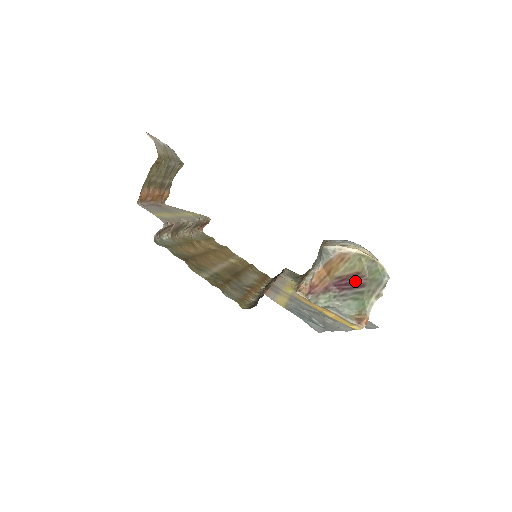
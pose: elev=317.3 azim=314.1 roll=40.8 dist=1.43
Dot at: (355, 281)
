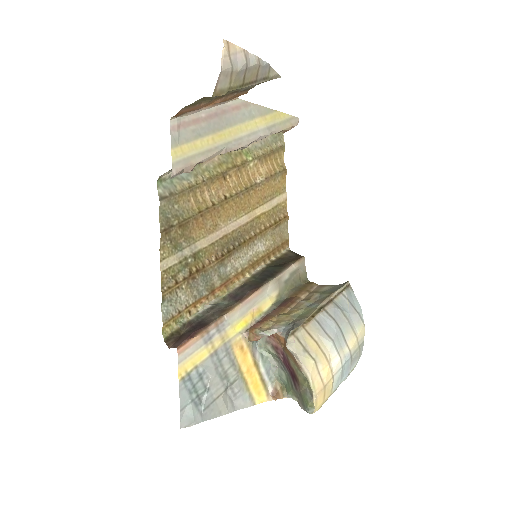
Dot at: (294, 377)
